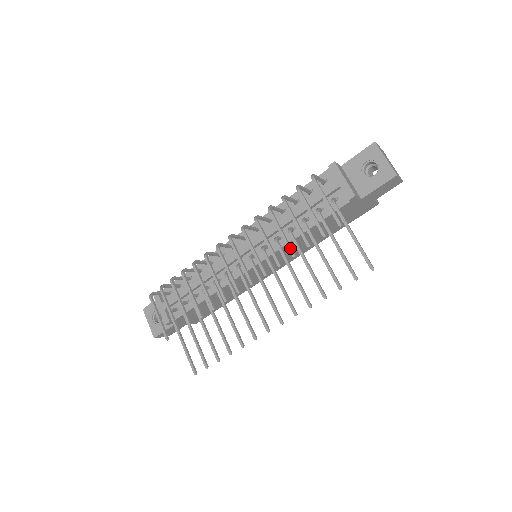
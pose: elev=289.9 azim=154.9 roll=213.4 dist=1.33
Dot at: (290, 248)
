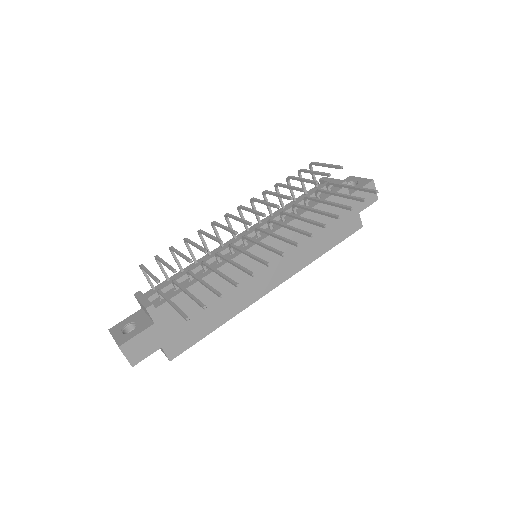
Dot at: (300, 188)
